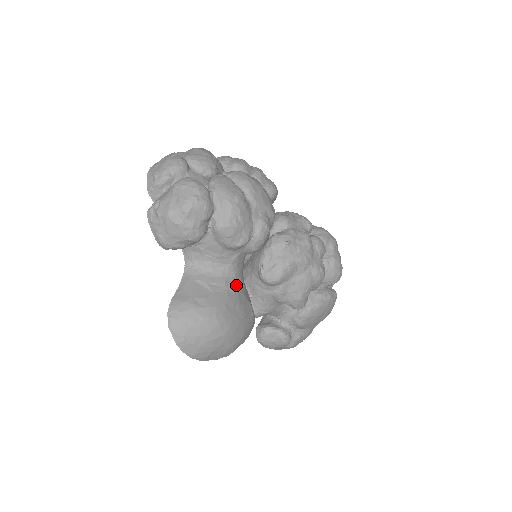
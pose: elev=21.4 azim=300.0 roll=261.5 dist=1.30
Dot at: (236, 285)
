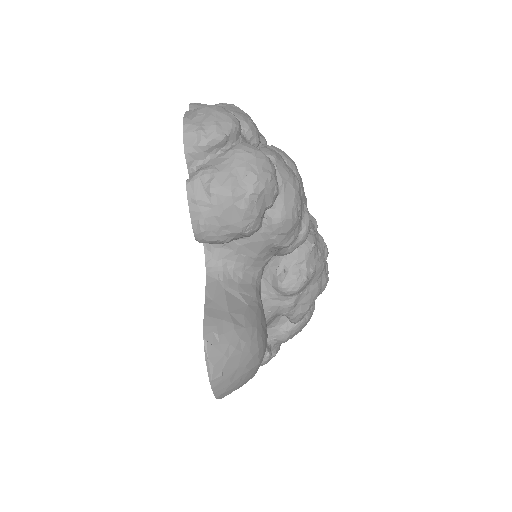
Dot at: (260, 295)
